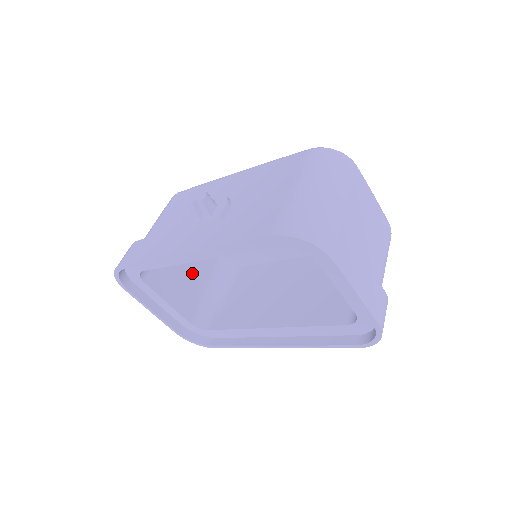
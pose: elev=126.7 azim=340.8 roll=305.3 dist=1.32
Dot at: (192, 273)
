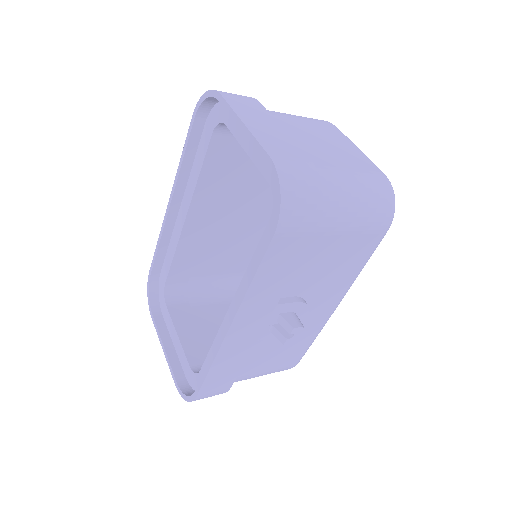
Dot at: occluded
